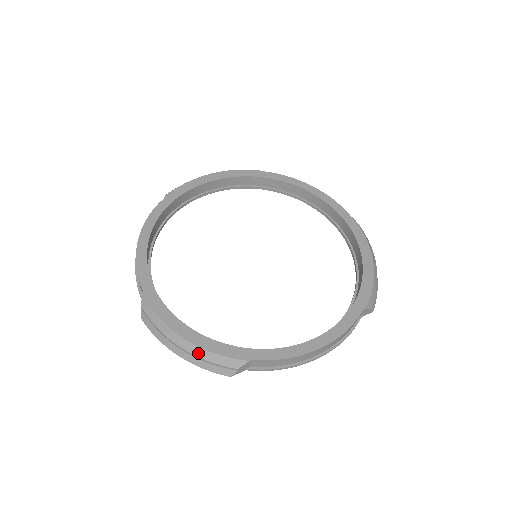
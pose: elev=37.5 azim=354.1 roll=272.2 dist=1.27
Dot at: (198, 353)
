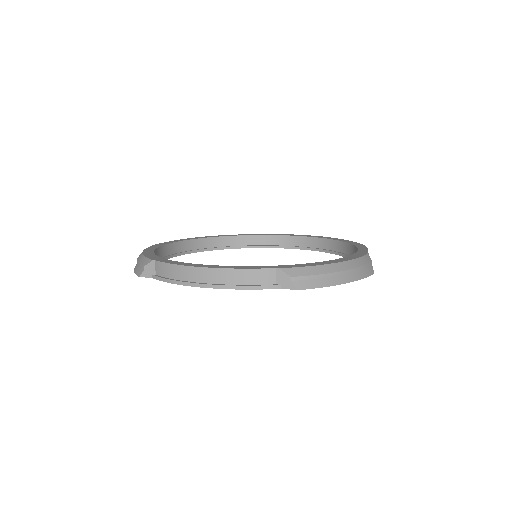
Dot at: (139, 258)
